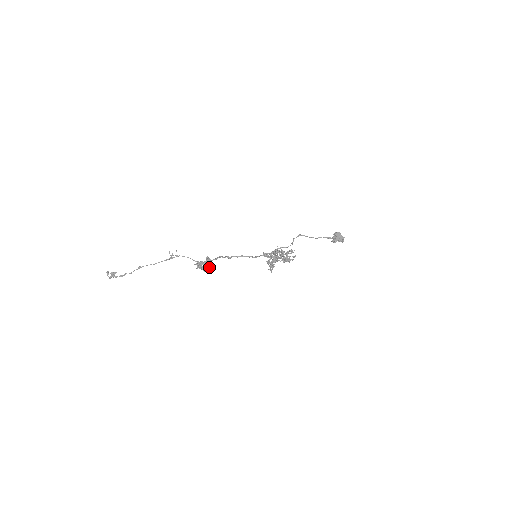
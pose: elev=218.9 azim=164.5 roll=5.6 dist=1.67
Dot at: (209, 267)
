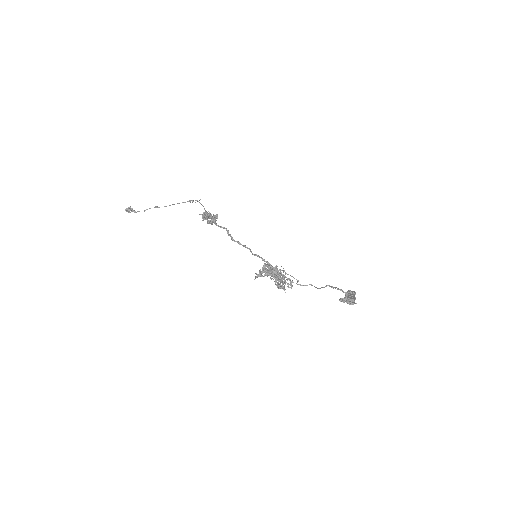
Dot at: (210, 221)
